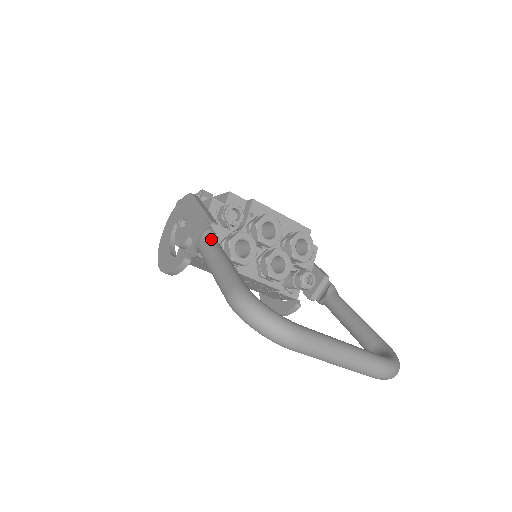
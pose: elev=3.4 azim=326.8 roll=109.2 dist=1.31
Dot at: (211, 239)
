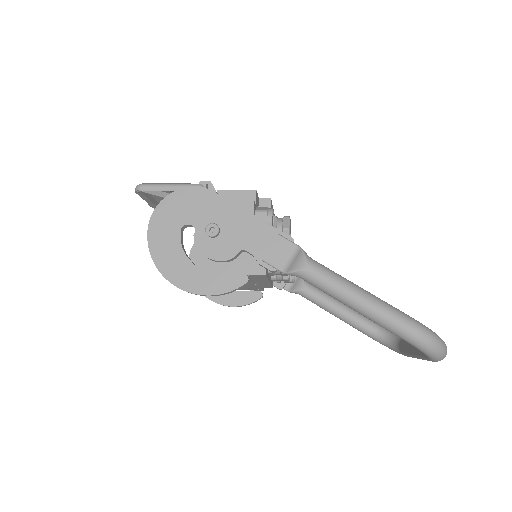
Dot at: occluded
